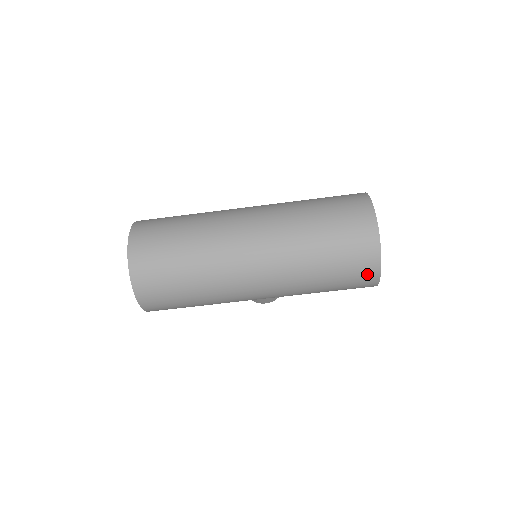
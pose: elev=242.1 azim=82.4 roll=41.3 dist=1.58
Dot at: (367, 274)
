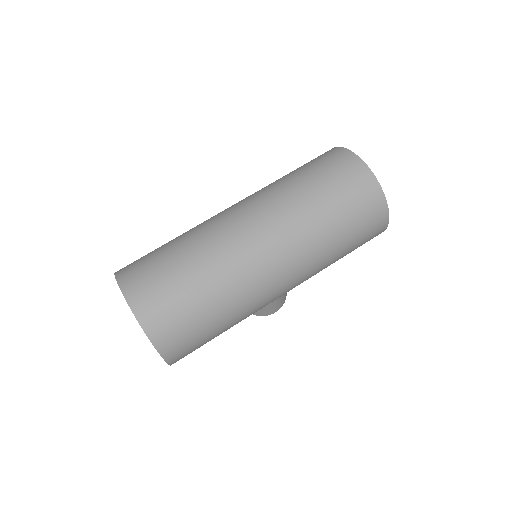
Dot at: (377, 217)
